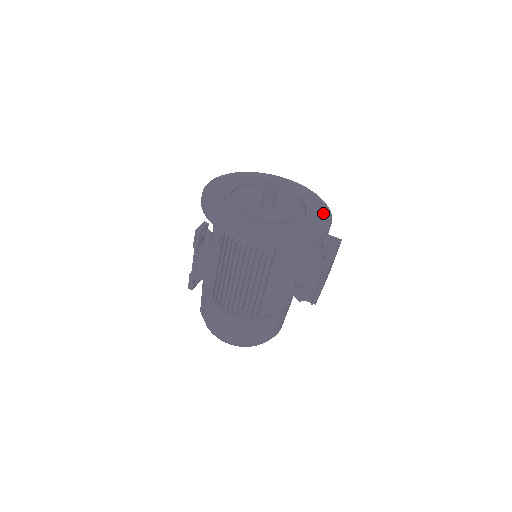
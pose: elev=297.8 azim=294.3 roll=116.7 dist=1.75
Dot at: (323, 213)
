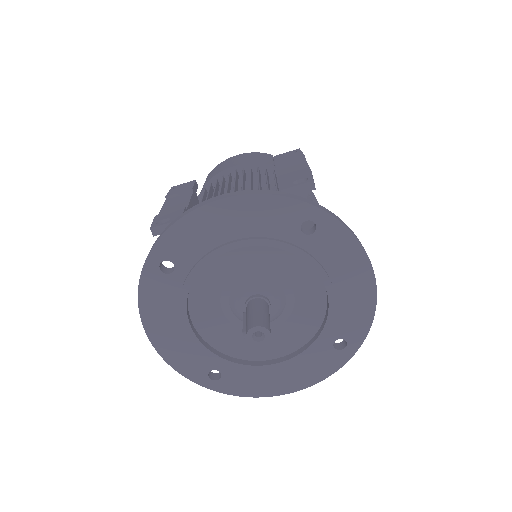
Dot at: (316, 370)
